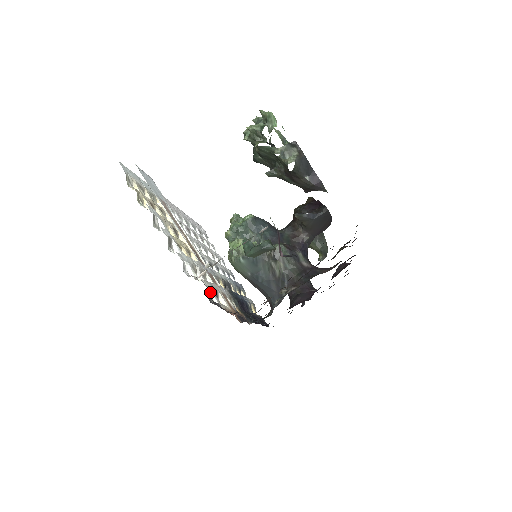
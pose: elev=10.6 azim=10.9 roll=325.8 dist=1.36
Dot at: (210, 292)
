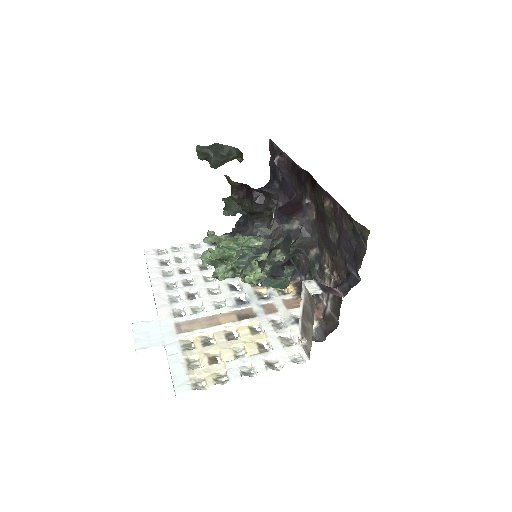
Dot at: occluded
